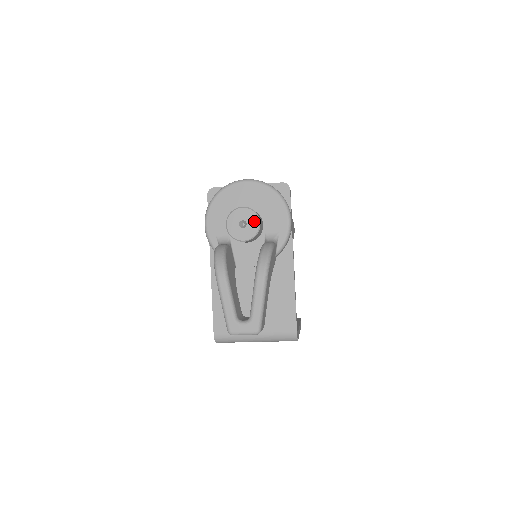
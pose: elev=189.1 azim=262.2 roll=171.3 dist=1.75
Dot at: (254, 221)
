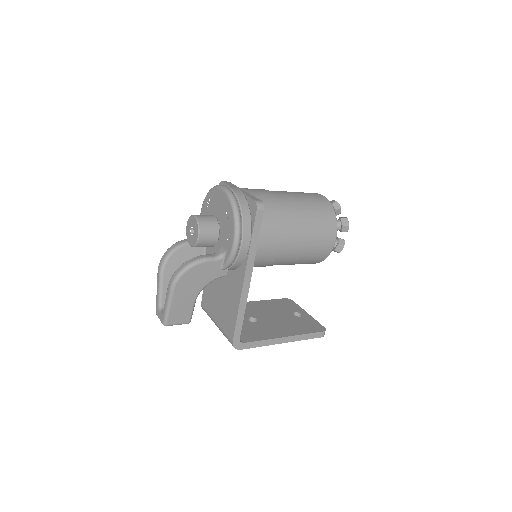
Dot at: (196, 232)
